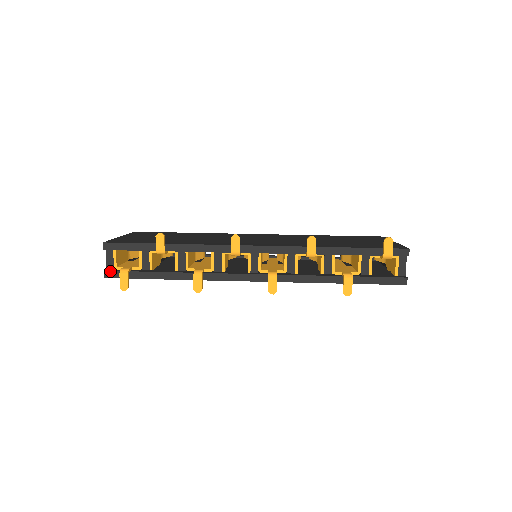
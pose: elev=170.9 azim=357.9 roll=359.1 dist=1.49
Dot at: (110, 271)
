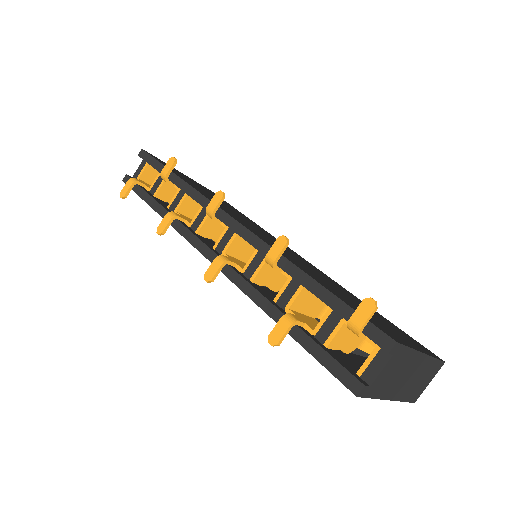
Dot at: (129, 177)
